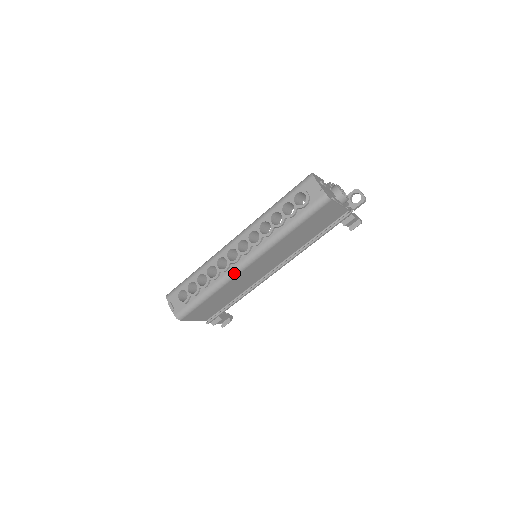
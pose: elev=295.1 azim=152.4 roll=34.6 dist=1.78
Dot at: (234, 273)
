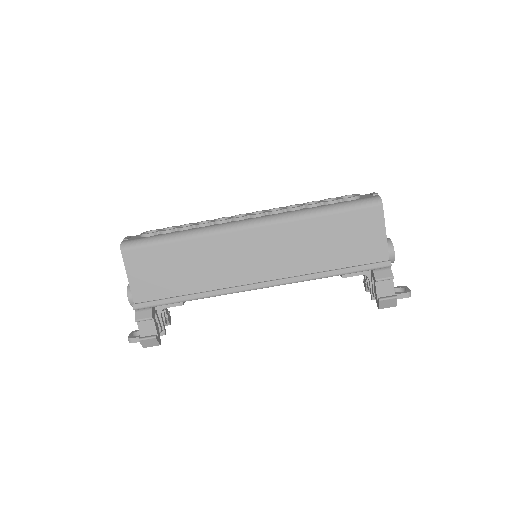
Dot at: (227, 226)
